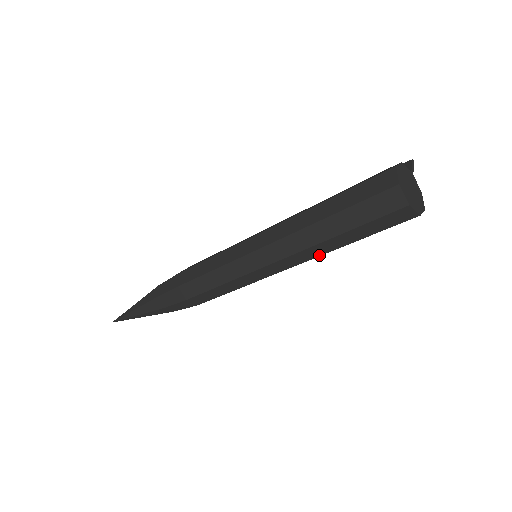
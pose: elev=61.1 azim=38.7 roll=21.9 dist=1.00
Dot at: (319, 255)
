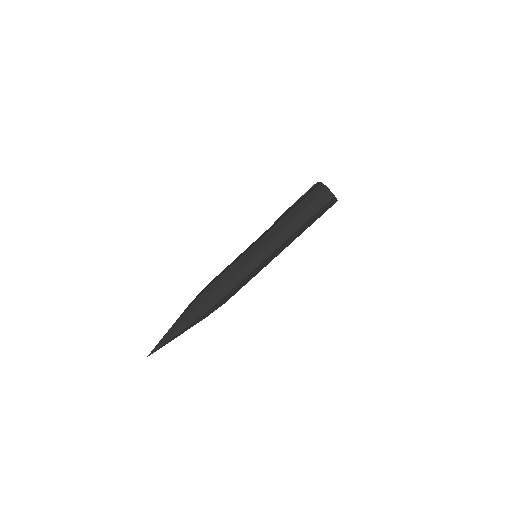
Dot at: occluded
